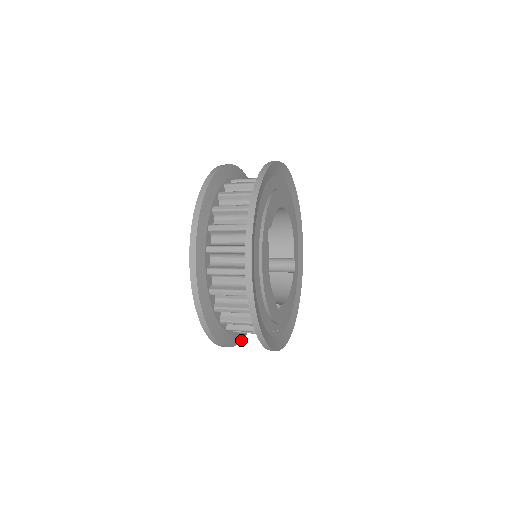
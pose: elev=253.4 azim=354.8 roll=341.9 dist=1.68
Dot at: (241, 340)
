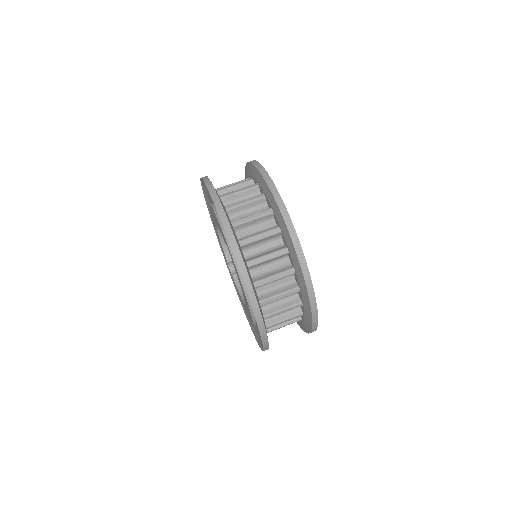
Dot at: occluded
